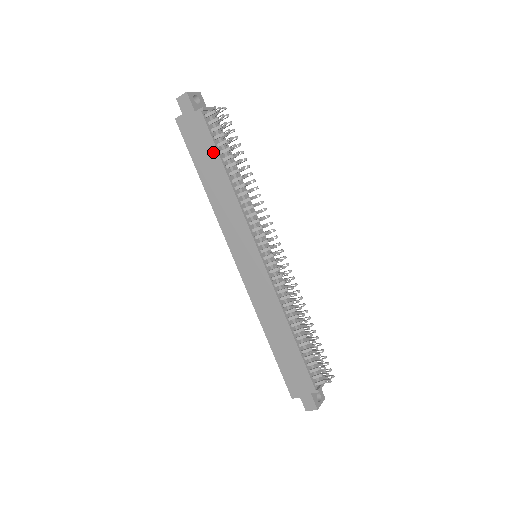
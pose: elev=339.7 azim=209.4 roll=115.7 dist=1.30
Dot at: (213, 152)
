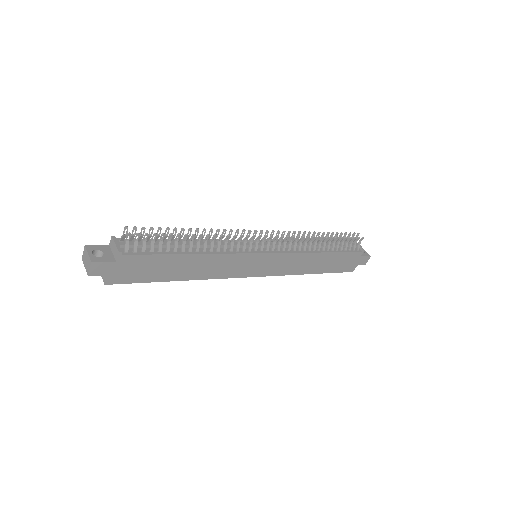
Dot at: (164, 259)
